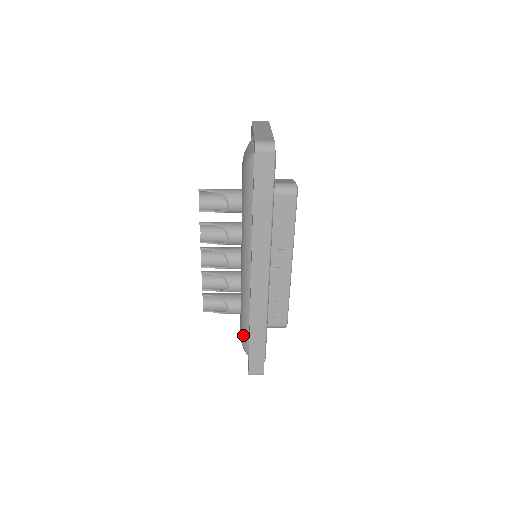
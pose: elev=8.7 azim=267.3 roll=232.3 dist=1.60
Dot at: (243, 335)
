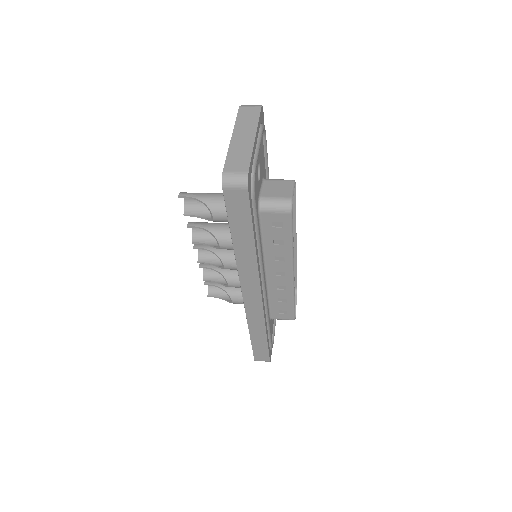
Dot at: occluded
